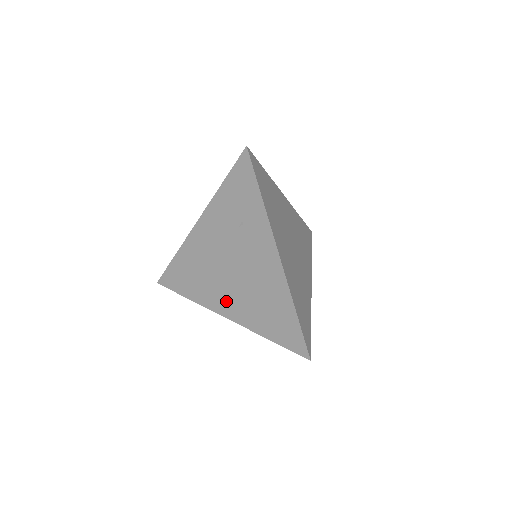
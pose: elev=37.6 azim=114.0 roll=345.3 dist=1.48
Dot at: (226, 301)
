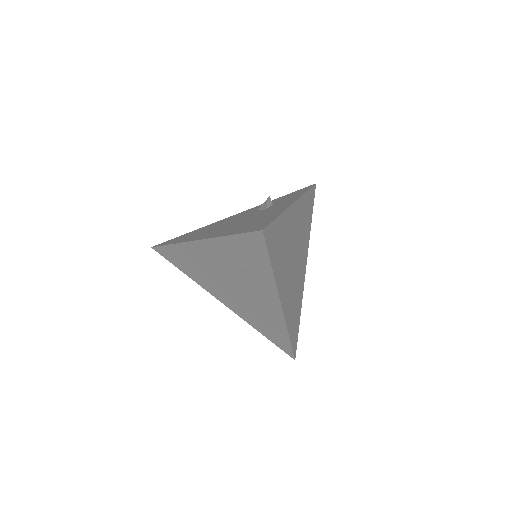
Dot at: (224, 297)
